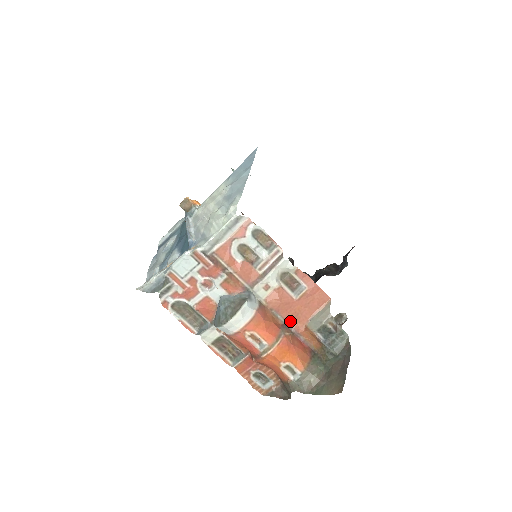
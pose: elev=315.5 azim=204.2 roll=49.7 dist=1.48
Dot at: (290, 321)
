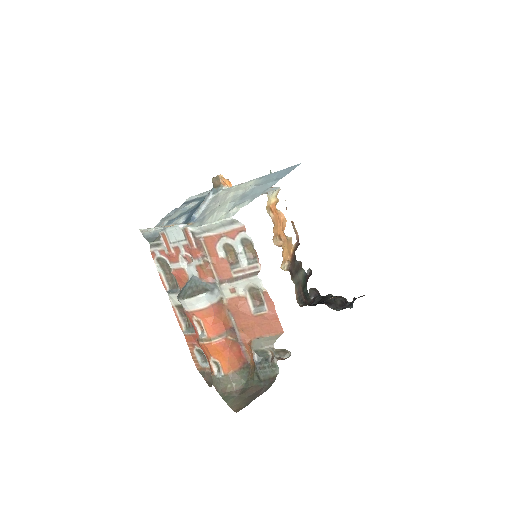
Dot at: (240, 329)
